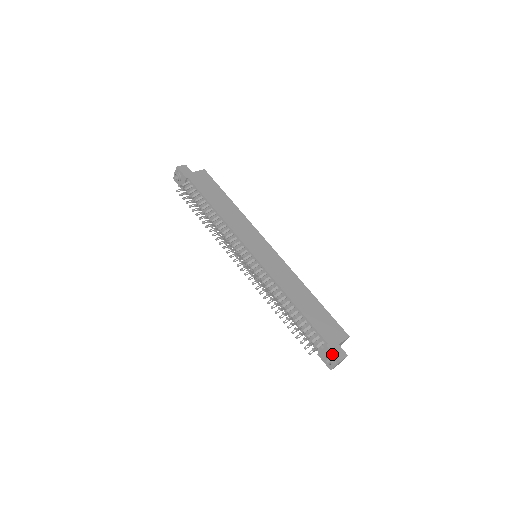
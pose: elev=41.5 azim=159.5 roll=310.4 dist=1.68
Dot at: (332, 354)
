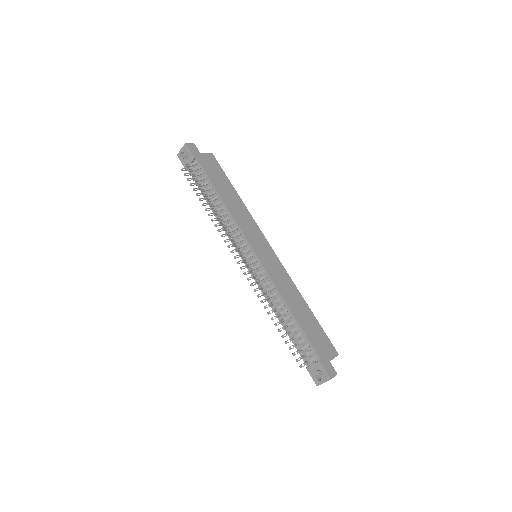
Dot at: (324, 371)
